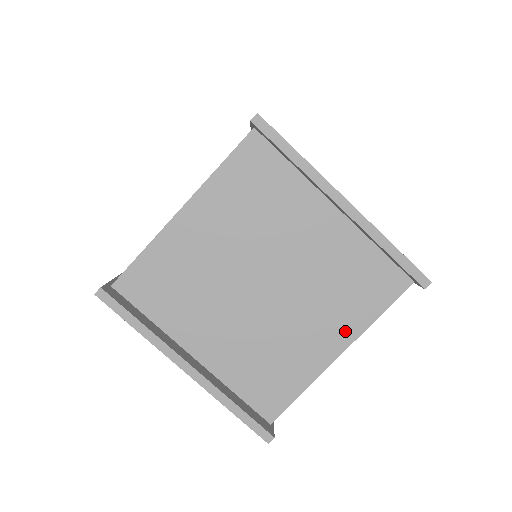
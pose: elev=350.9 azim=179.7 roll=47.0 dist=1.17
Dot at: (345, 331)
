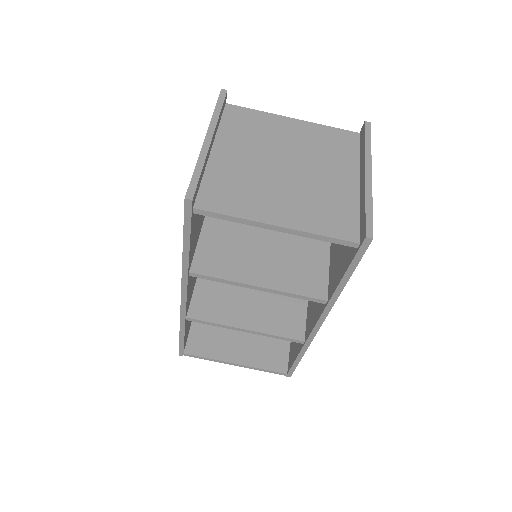
Dot at: (295, 221)
